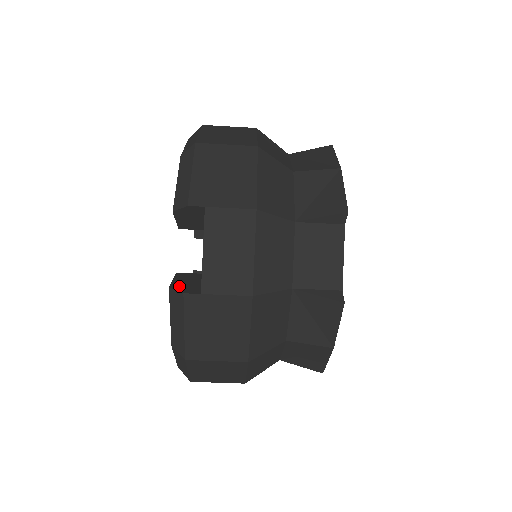
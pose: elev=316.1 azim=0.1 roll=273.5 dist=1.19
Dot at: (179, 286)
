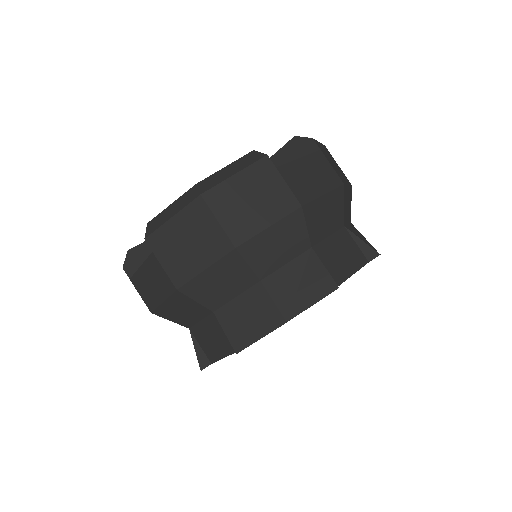
Dot at: (134, 255)
